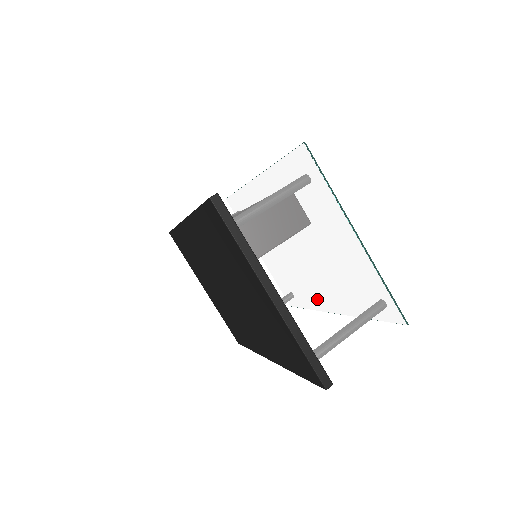
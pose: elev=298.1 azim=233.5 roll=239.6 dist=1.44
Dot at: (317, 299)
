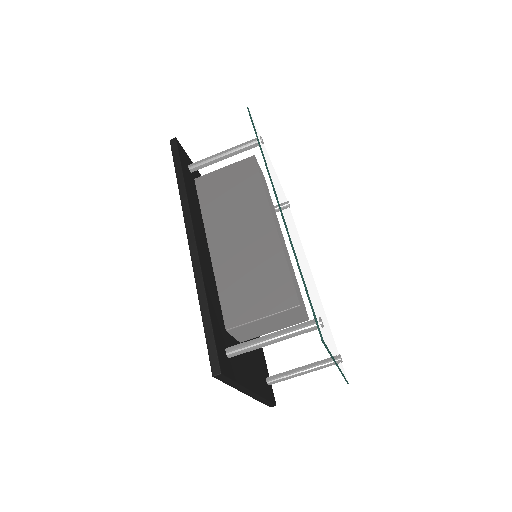
Dot at: occluded
